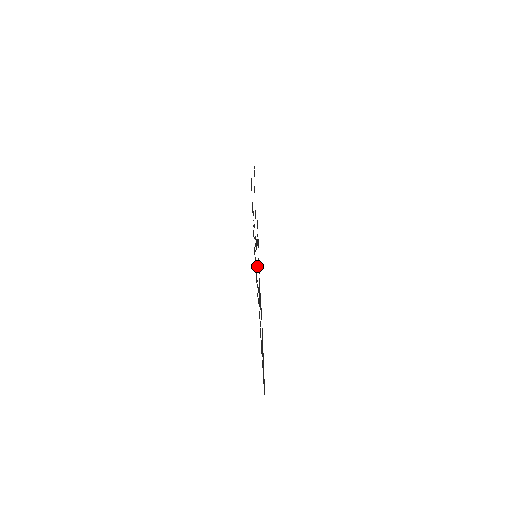
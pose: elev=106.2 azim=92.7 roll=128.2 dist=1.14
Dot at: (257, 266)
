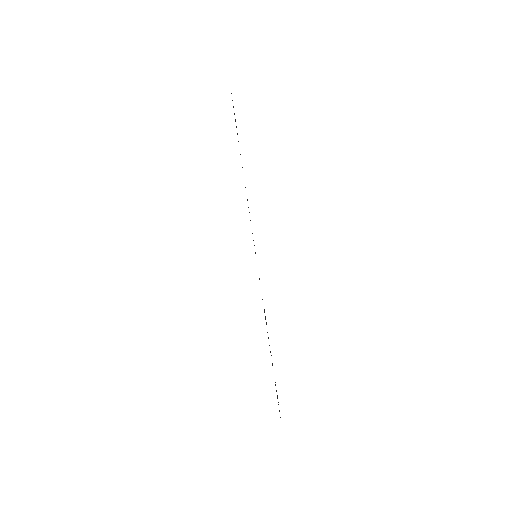
Dot at: occluded
